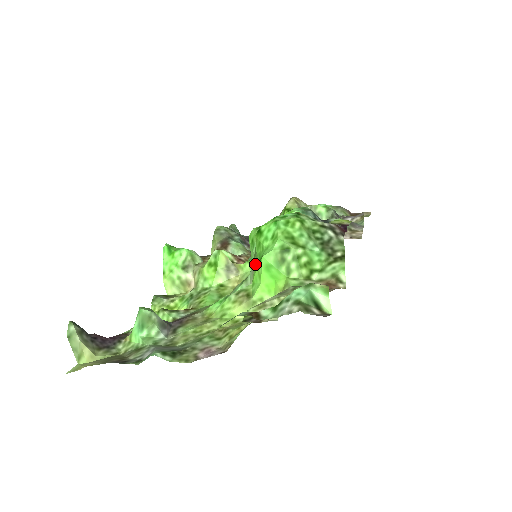
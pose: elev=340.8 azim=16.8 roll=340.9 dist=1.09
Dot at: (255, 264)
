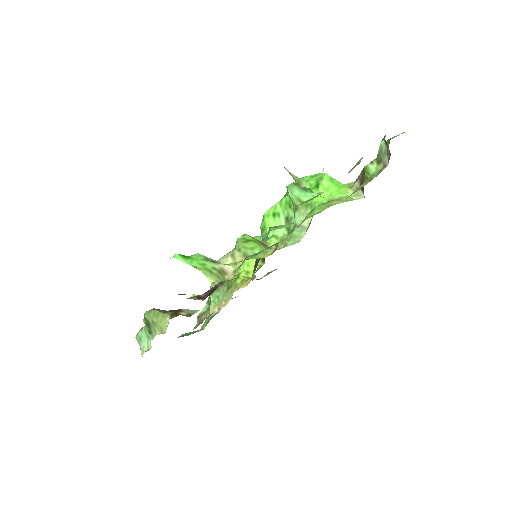
Dot at: occluded
